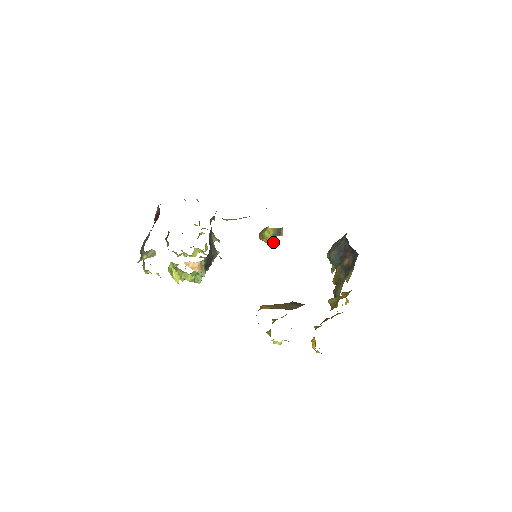
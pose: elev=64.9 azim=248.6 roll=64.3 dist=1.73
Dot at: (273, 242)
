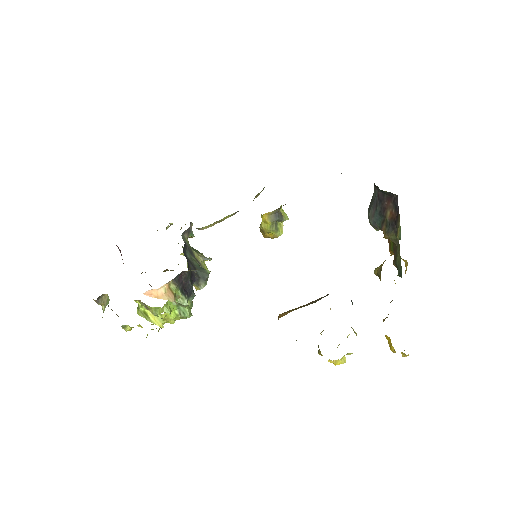
Dot at: (281, 233)
